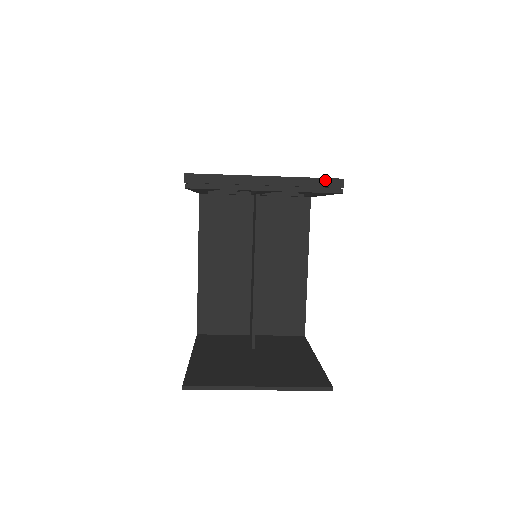
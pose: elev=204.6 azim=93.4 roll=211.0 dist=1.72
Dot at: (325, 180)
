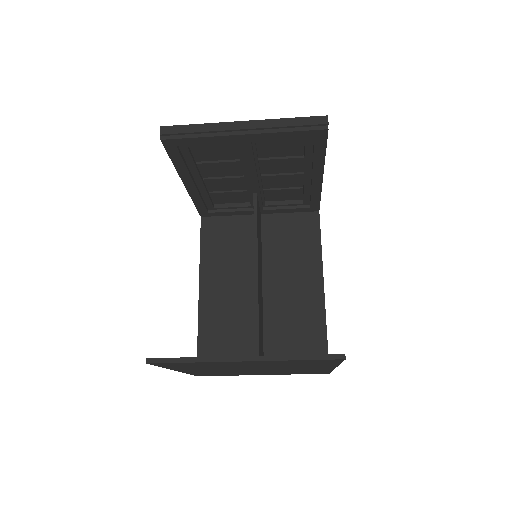
Dot at: (307, 119)
